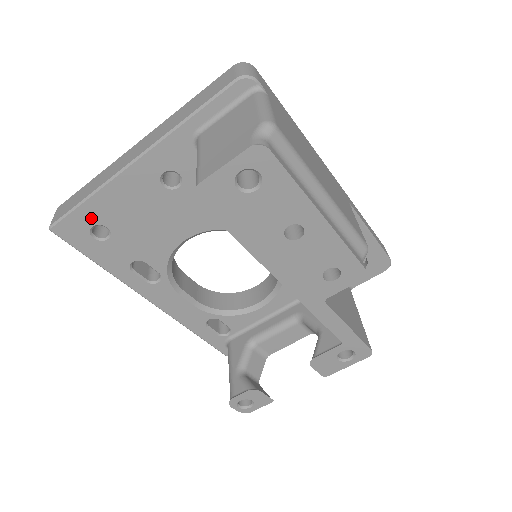
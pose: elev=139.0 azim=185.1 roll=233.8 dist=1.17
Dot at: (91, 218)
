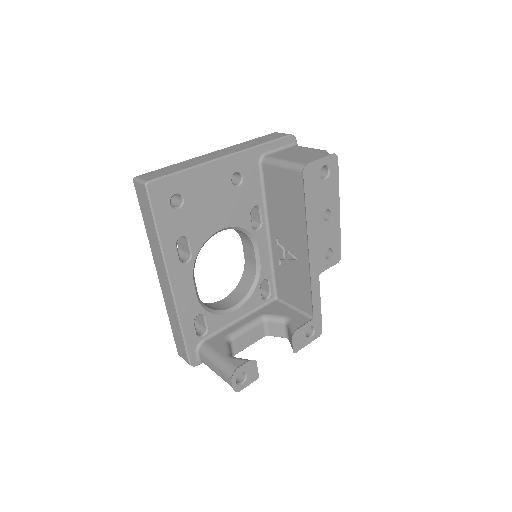
Dot at: (179, 186)
